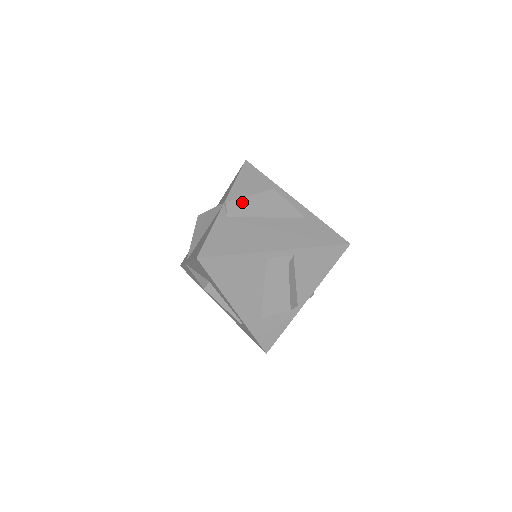
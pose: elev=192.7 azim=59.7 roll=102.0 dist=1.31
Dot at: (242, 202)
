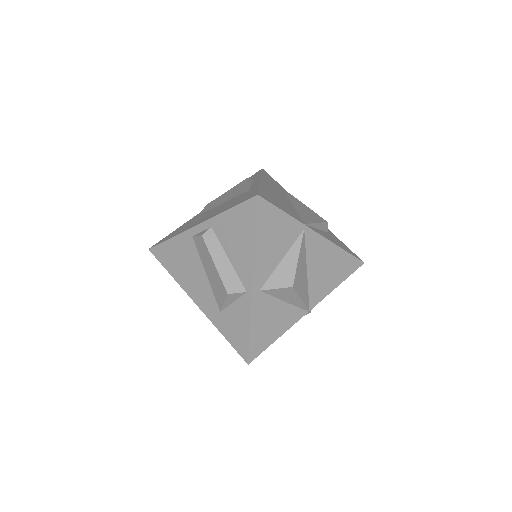
Dot at: (216, 199)
